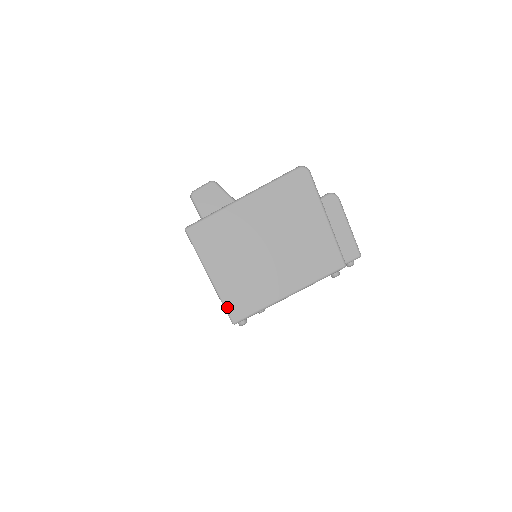
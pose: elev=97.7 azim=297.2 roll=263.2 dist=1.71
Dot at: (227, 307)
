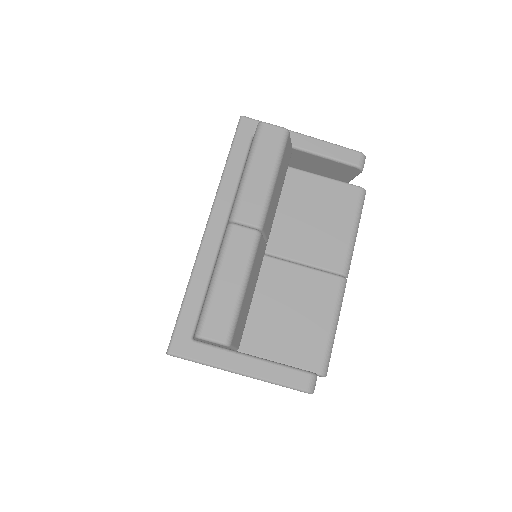
Dot at: occluded
